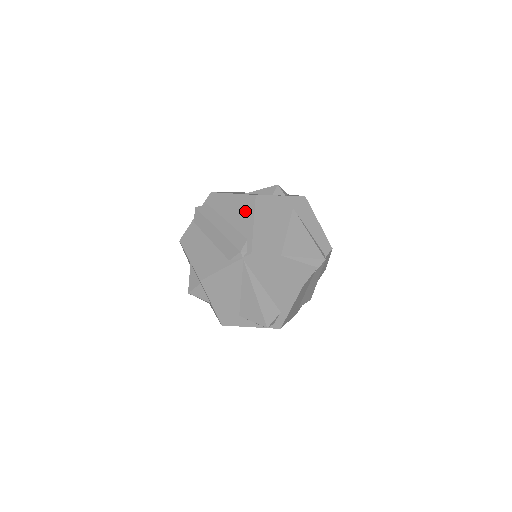
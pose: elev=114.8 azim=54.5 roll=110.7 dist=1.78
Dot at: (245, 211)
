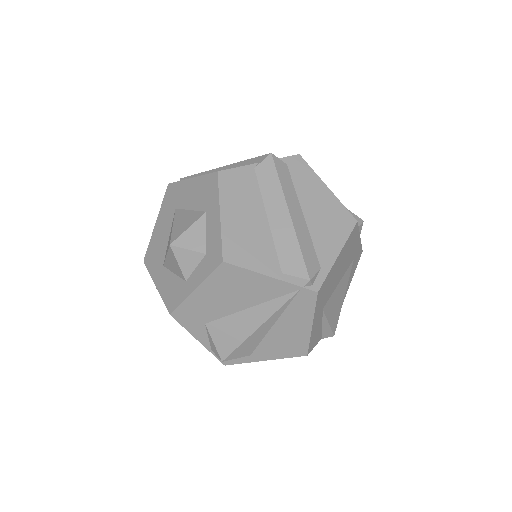
Dot at: (335, 228)
